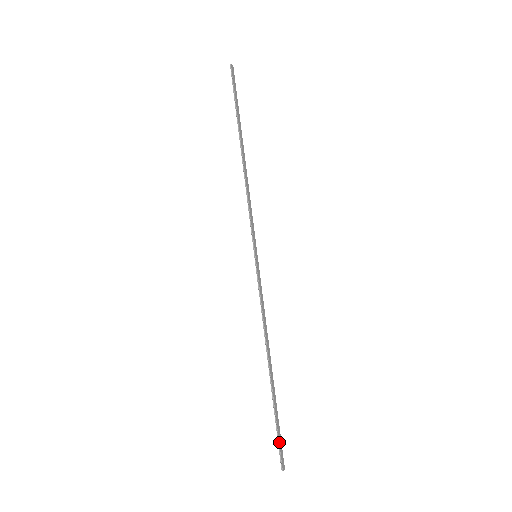
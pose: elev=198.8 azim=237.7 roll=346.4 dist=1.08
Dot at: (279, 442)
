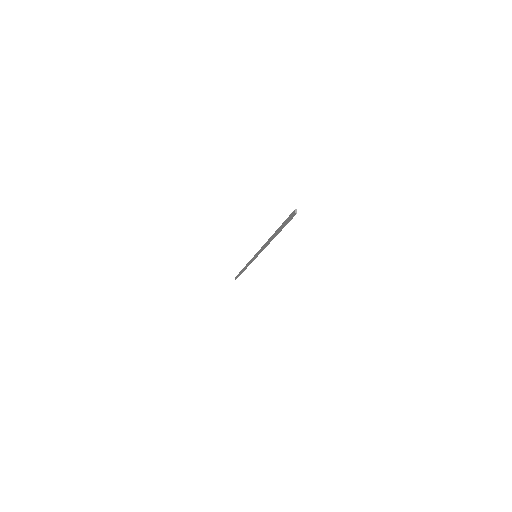
Dot at: occluded
